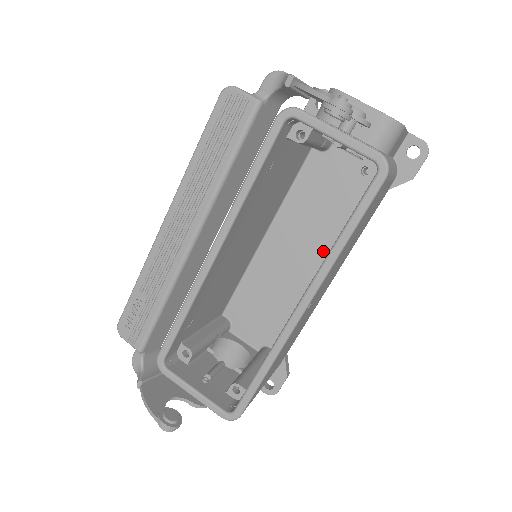
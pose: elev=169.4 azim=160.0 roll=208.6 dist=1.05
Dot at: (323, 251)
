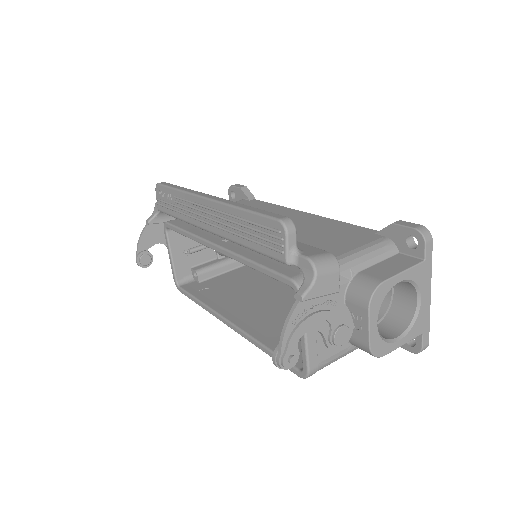
Dot at: occluded
